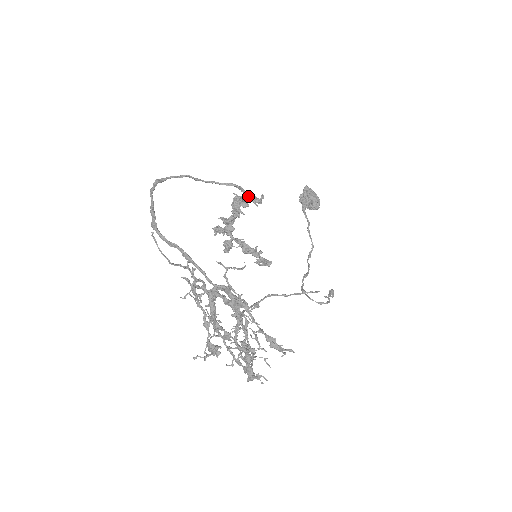
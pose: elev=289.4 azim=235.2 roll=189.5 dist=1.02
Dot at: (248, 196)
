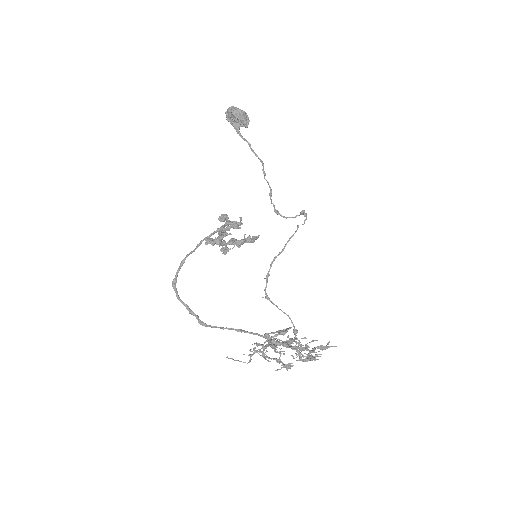
Dot at: occluded
